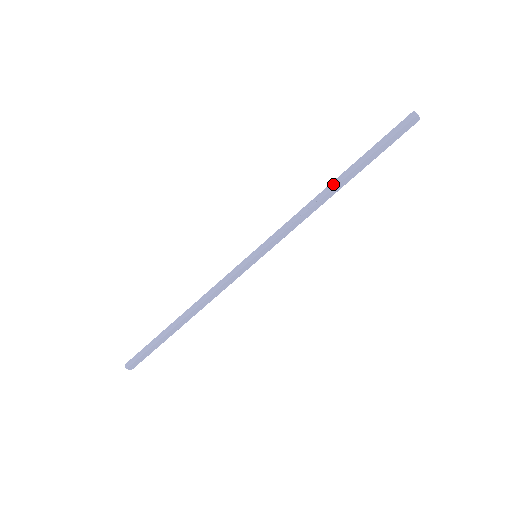
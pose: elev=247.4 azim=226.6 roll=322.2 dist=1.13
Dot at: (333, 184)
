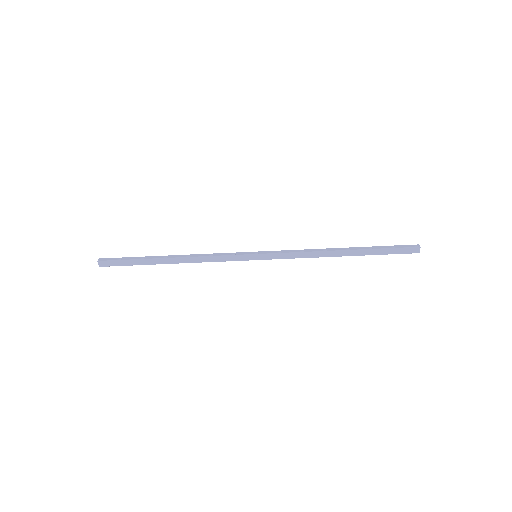
Dot at: (341, 249)
